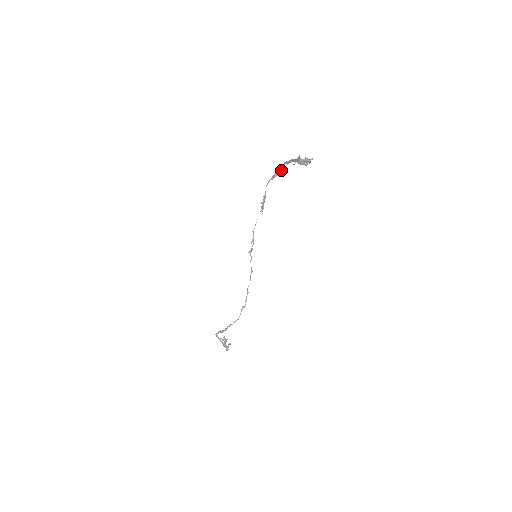
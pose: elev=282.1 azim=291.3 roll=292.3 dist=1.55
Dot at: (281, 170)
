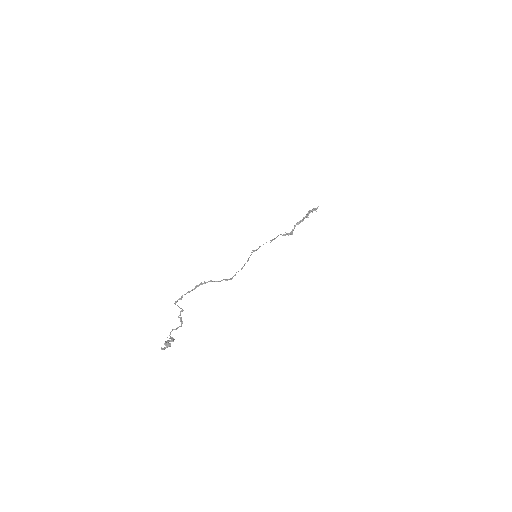
Dot at: (291, 234)
